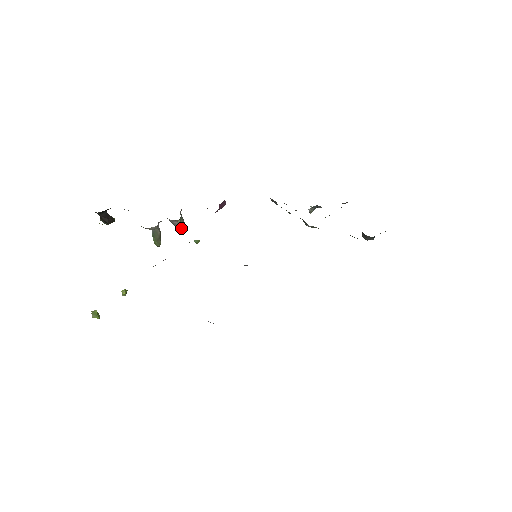
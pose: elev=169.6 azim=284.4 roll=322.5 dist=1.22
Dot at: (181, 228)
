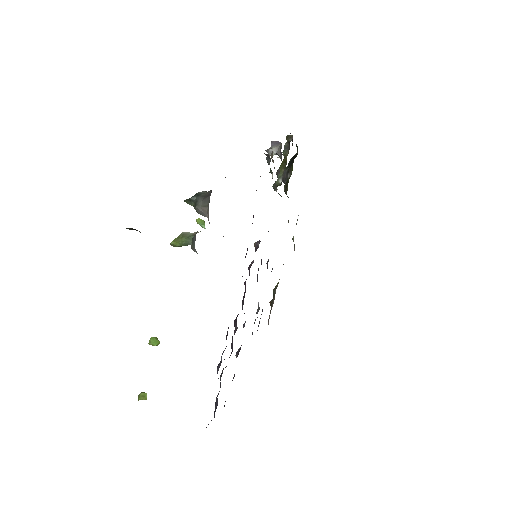
Dot at: occluded
